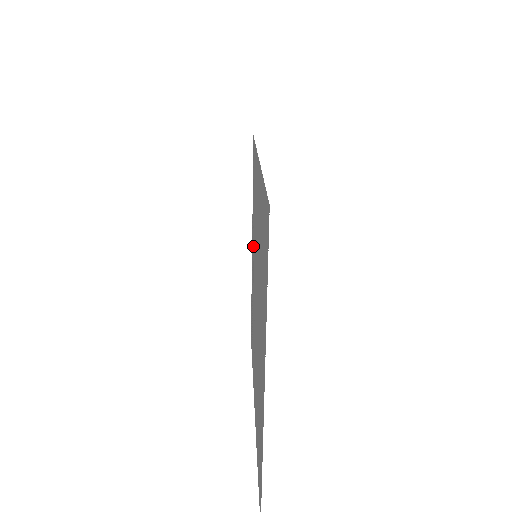
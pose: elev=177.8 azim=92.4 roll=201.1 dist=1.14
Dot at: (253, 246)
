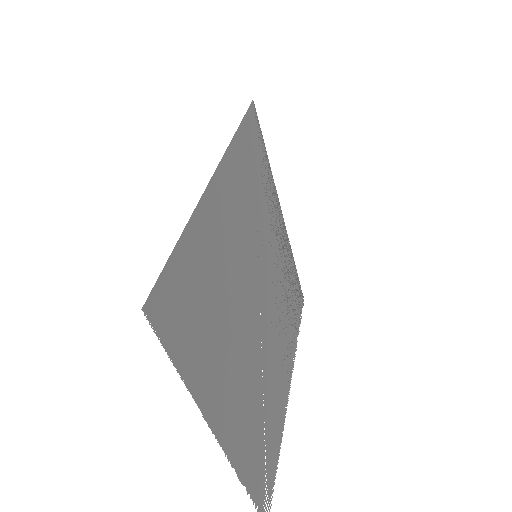
Dot at: (272, 227)
